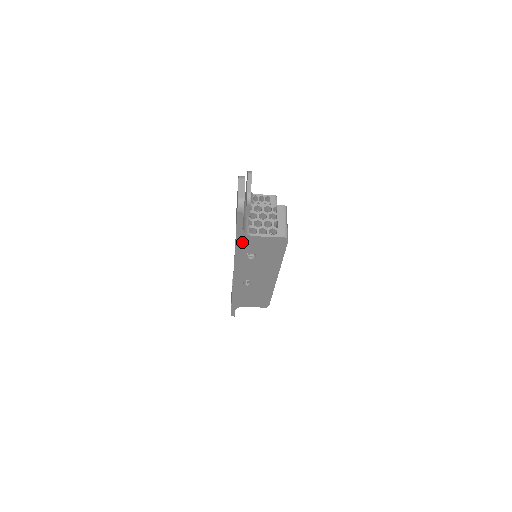
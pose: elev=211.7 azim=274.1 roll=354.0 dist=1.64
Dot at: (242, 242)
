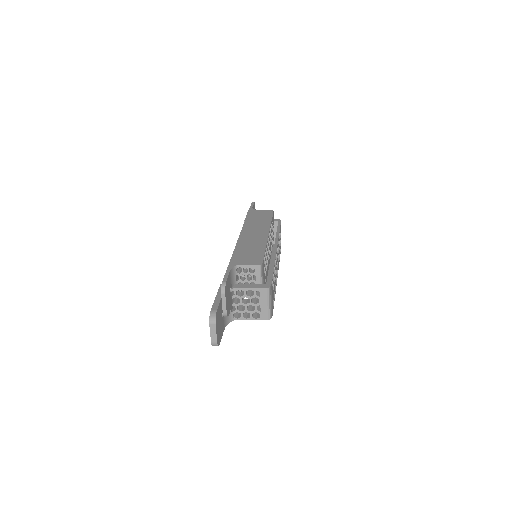
Dot at: occluded
